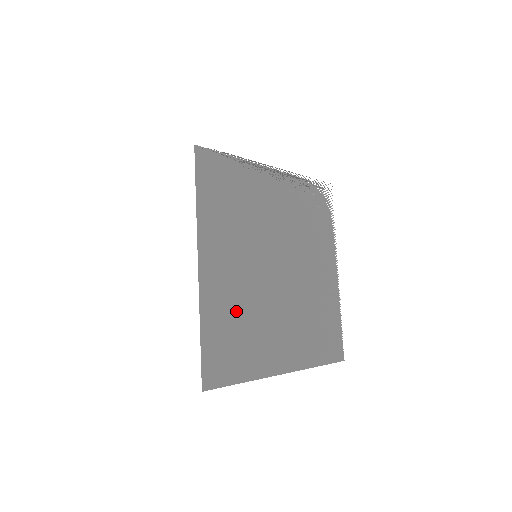
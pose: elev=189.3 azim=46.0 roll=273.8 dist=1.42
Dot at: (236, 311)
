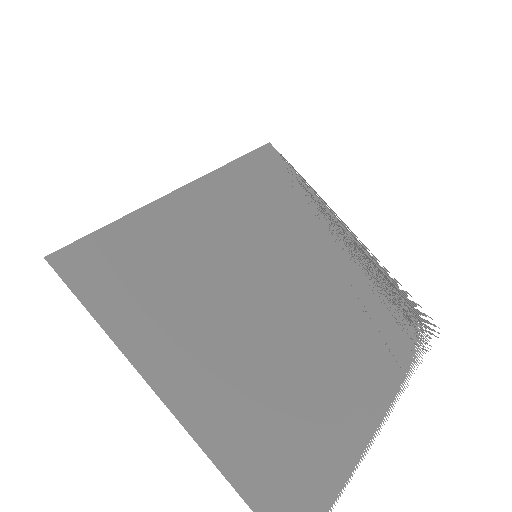
Dot at: (176, 260)
